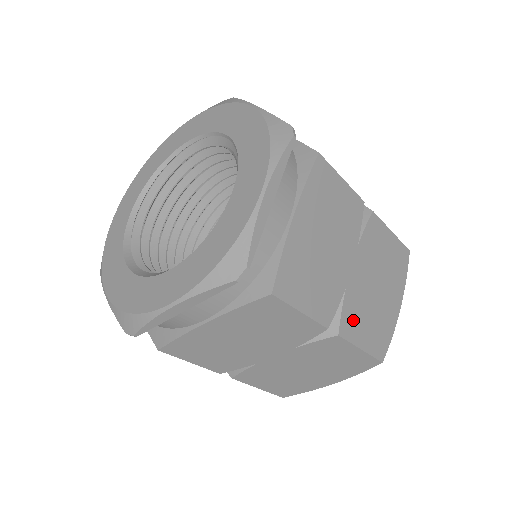
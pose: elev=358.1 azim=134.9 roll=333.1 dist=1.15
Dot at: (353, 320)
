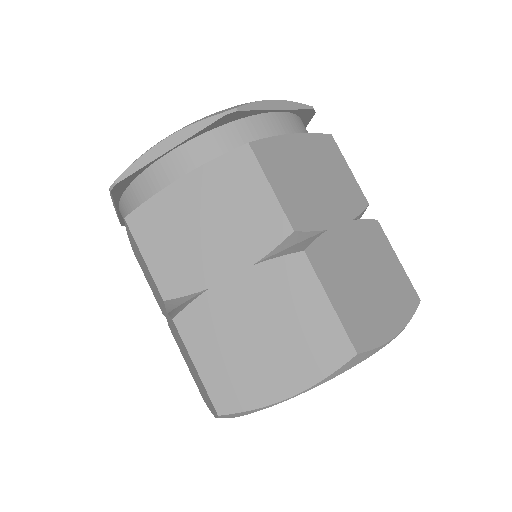
Dot at: (328, 263)
